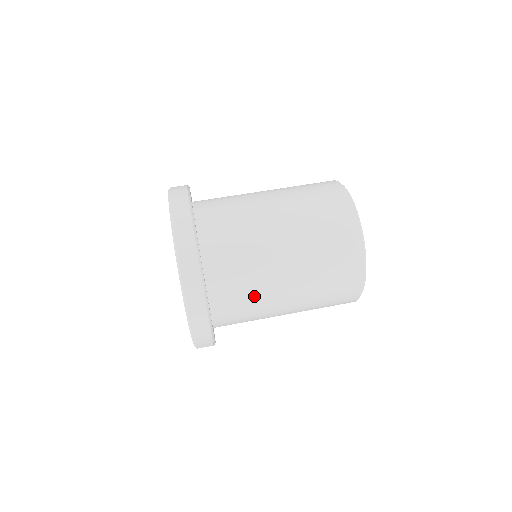
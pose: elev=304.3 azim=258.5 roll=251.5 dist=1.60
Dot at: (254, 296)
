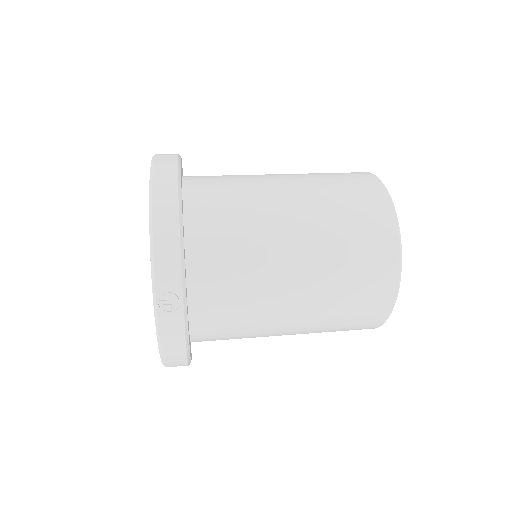
Dot at: (246, 220)
